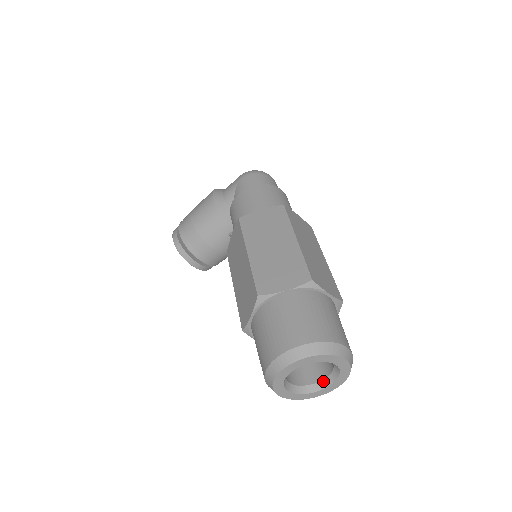
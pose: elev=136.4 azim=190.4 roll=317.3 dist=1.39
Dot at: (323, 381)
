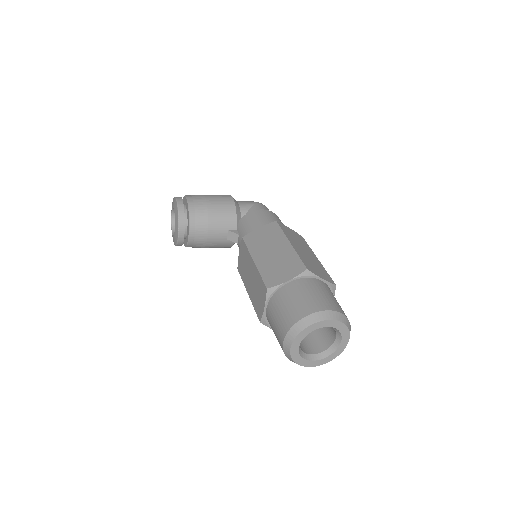
Dot at: (313, 355)
